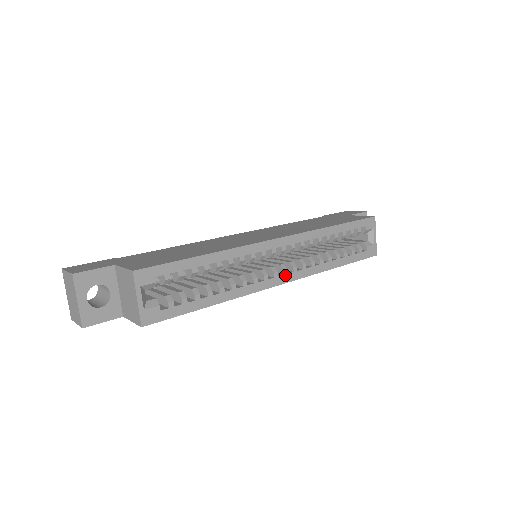
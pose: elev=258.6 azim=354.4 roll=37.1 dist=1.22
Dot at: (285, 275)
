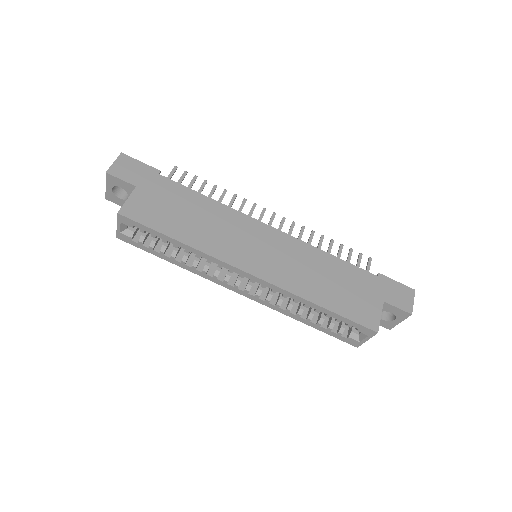
Dot at: (245, 292)
